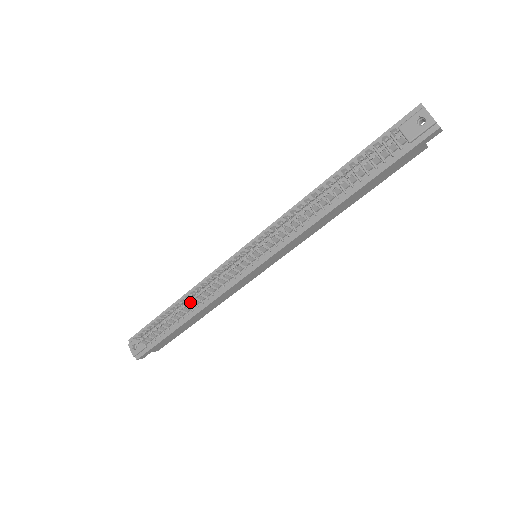
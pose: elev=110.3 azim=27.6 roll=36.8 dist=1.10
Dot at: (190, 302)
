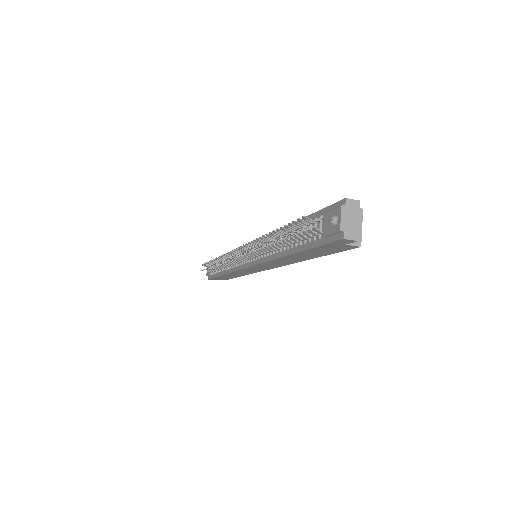
Dot at: occluded
